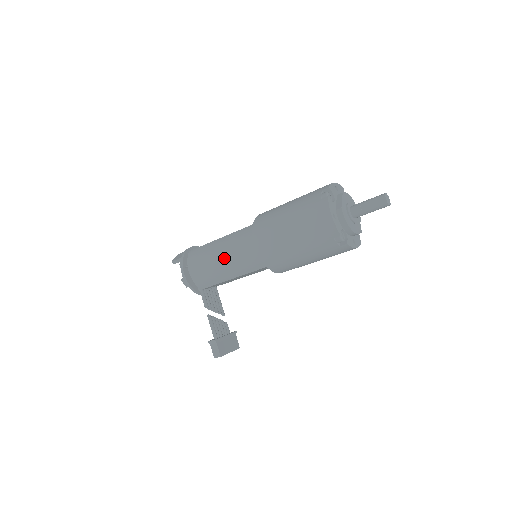
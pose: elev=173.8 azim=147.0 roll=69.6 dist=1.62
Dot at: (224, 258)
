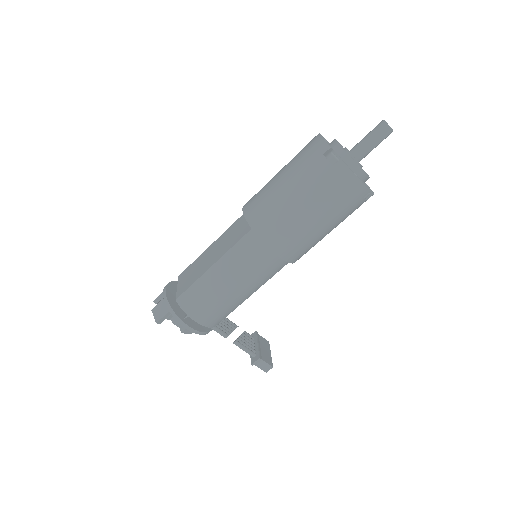
Dot at: (237, 285)
